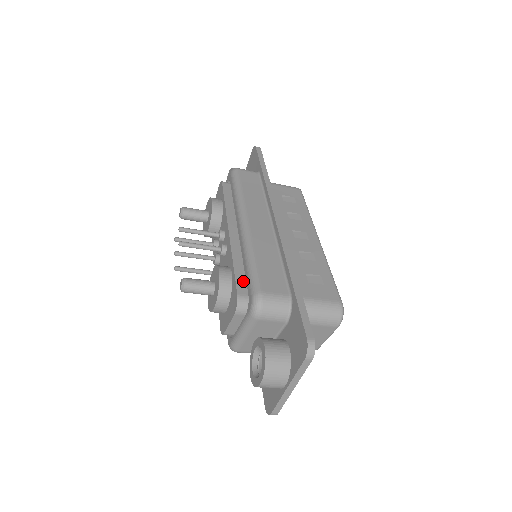
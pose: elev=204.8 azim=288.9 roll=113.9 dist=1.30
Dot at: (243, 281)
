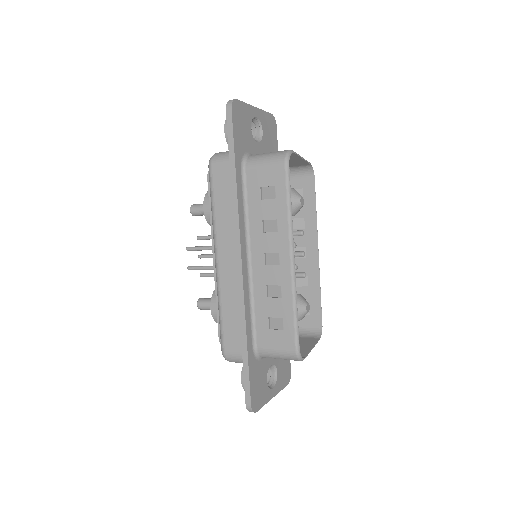
Dot at: occluded
